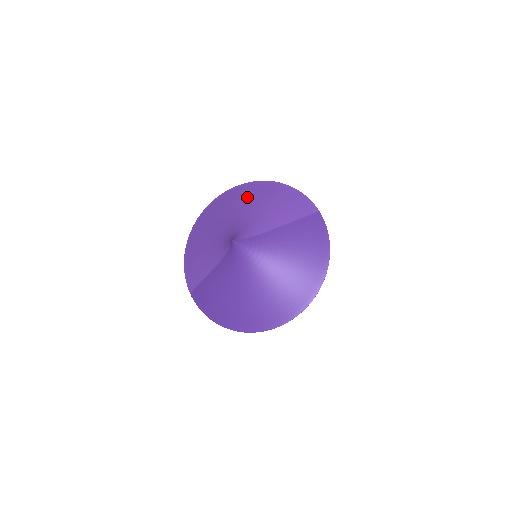
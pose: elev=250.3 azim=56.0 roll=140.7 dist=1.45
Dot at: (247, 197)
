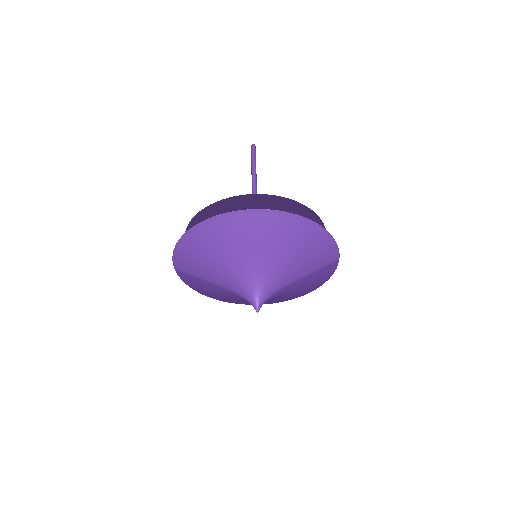
Dot at: (281, 239)
